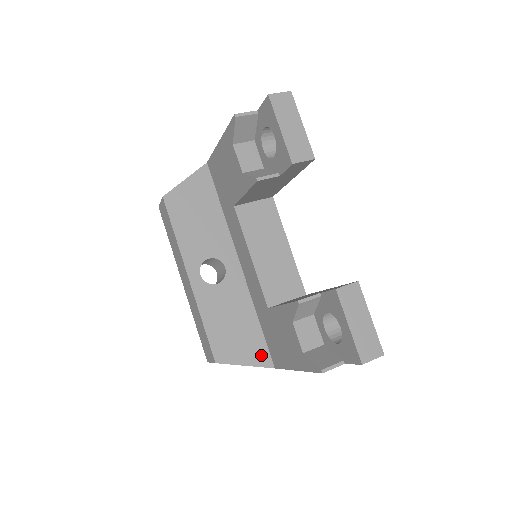
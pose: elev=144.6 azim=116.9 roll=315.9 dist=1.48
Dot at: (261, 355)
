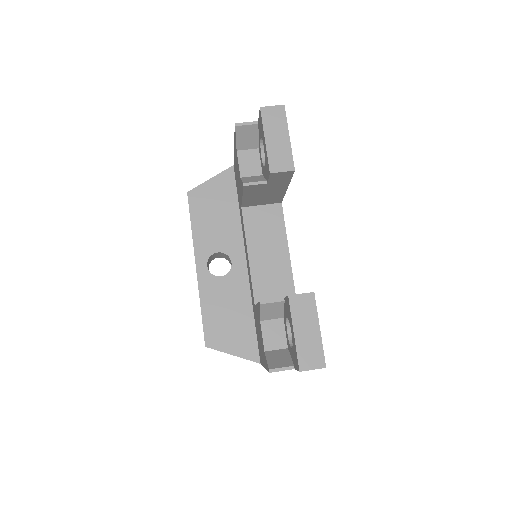
Dot at: (250, 349)
